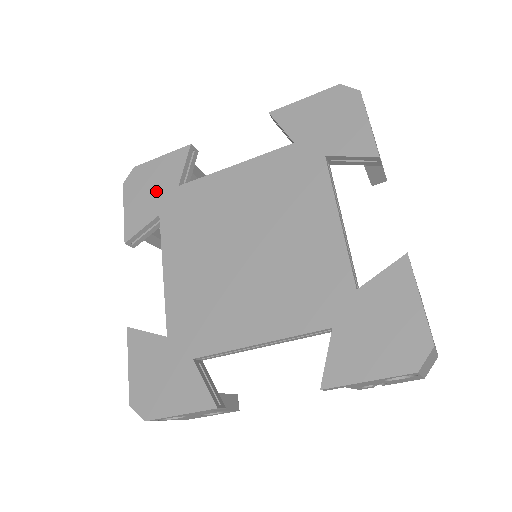
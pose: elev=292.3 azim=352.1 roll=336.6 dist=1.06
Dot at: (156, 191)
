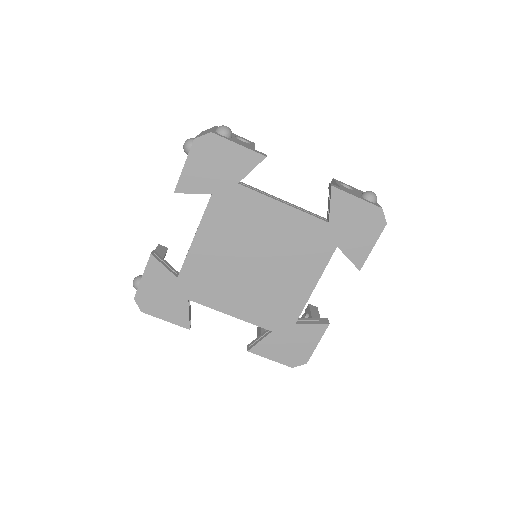
Dot at: (219, 172)
